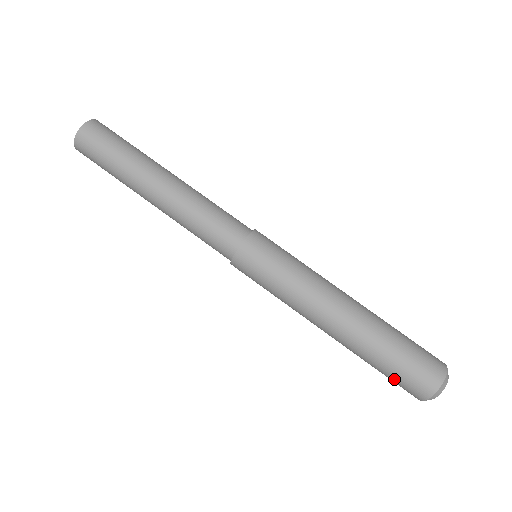
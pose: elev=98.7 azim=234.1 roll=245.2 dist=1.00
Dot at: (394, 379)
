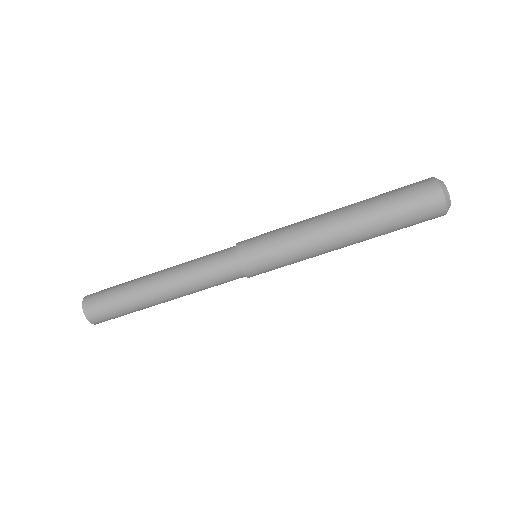
Dot at: occluded
